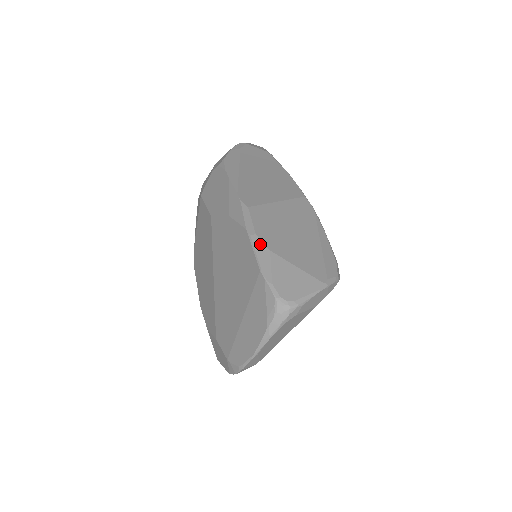
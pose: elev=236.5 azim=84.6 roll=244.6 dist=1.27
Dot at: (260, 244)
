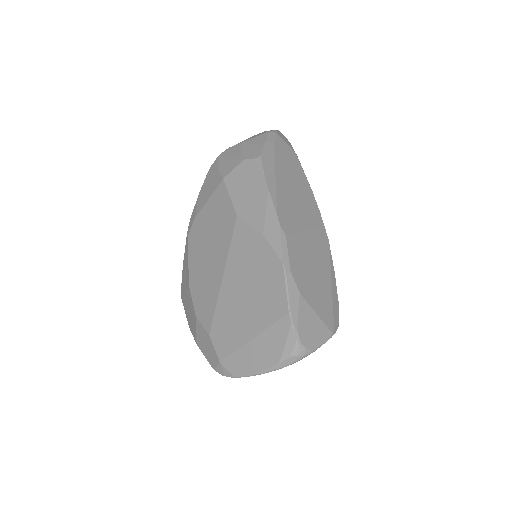
Dot at: (293, 284)
